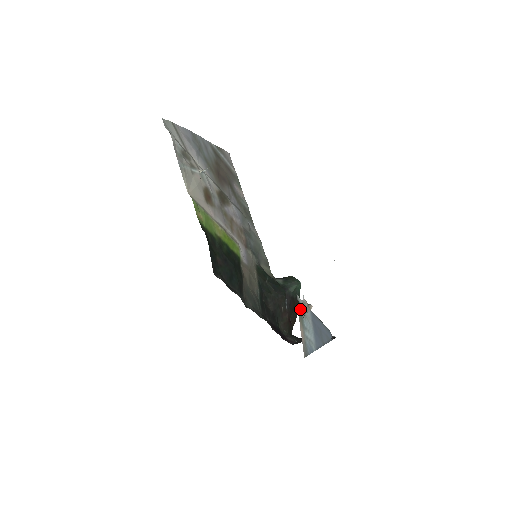
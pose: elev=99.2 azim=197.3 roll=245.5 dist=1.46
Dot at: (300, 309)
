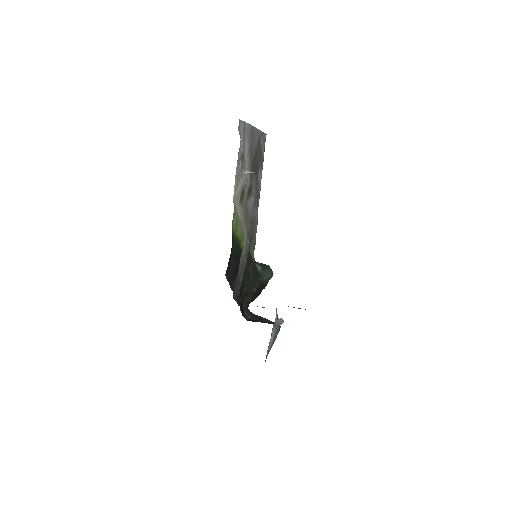
Dot at: (275, 322)
